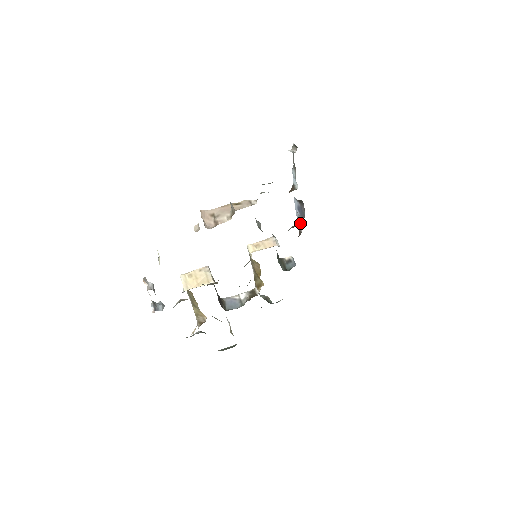
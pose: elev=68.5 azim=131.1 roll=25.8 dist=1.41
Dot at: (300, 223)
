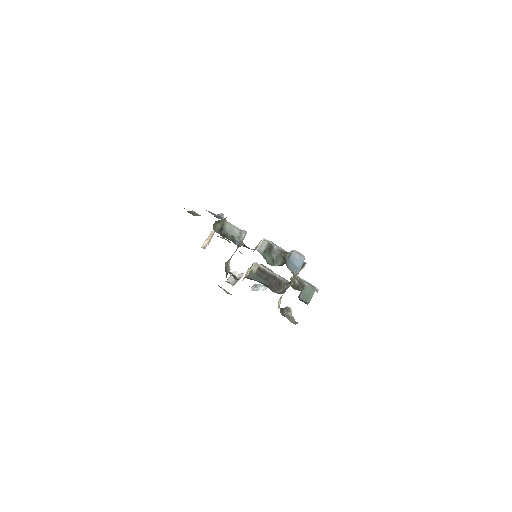
Dot at: occluded
